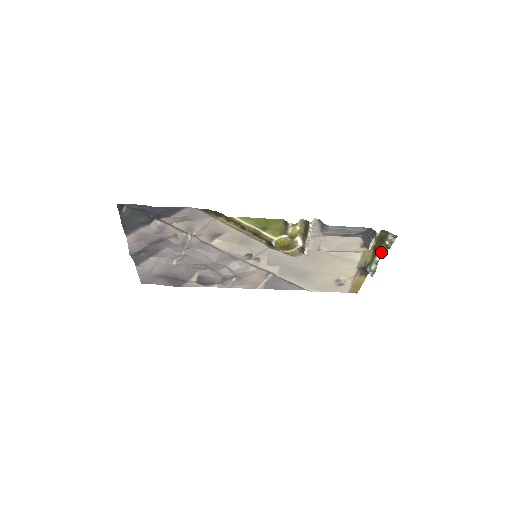
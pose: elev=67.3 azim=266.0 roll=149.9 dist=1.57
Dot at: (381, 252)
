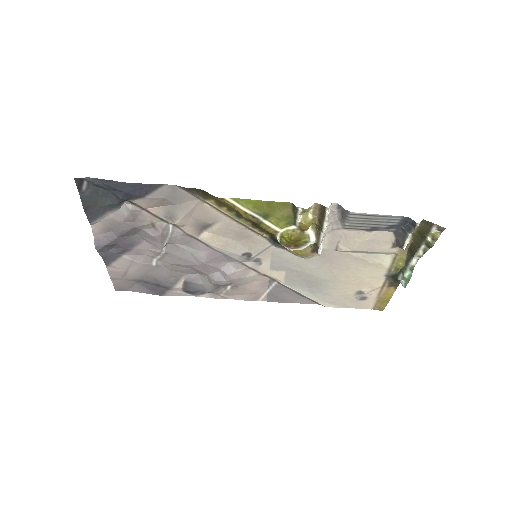
Dot at: (419, 253)
